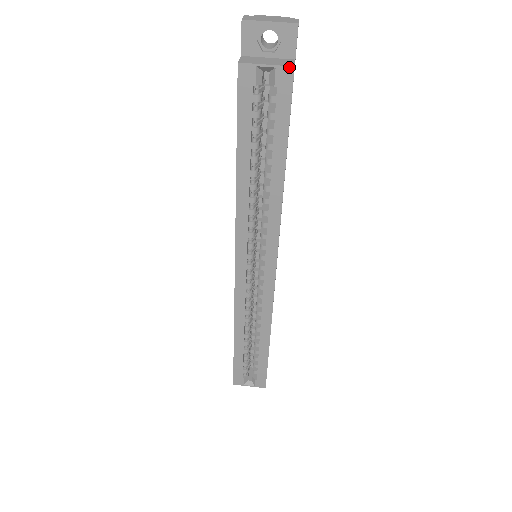
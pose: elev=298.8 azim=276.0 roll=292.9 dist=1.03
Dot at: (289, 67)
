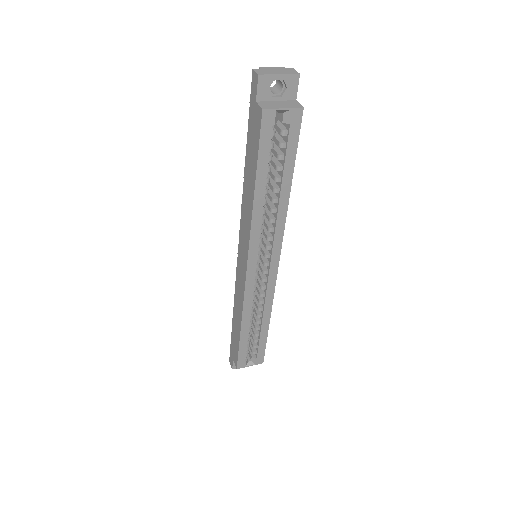
Dot at: (300, 108)
